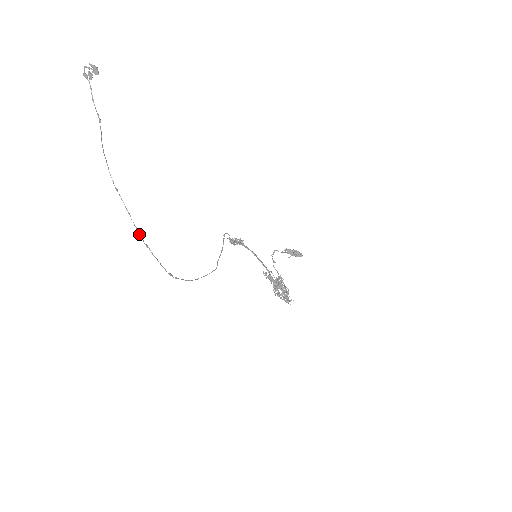
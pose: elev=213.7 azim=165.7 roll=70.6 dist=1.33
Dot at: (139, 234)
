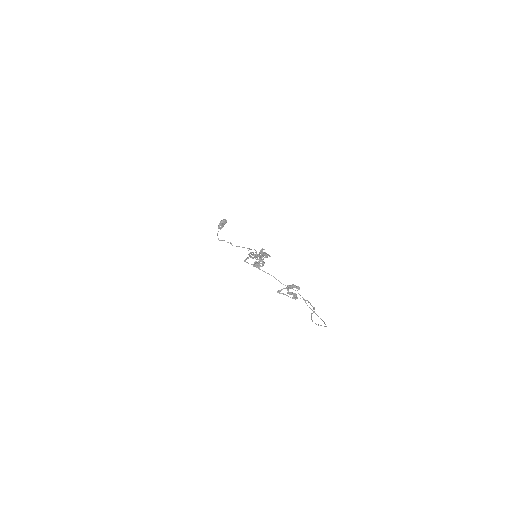
Dot at: occluded
